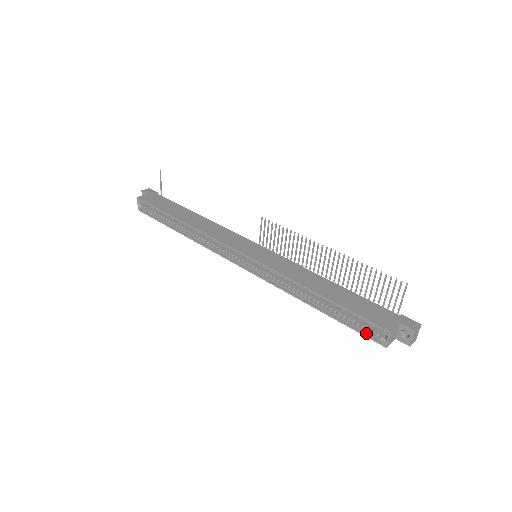
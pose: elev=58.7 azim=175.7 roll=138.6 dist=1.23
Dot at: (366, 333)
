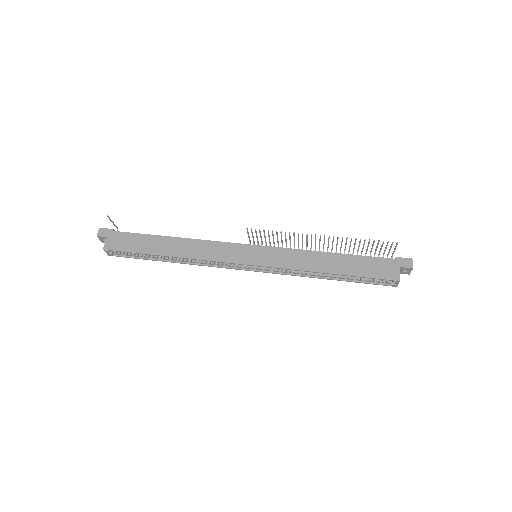
Dot at: (378, 283)
